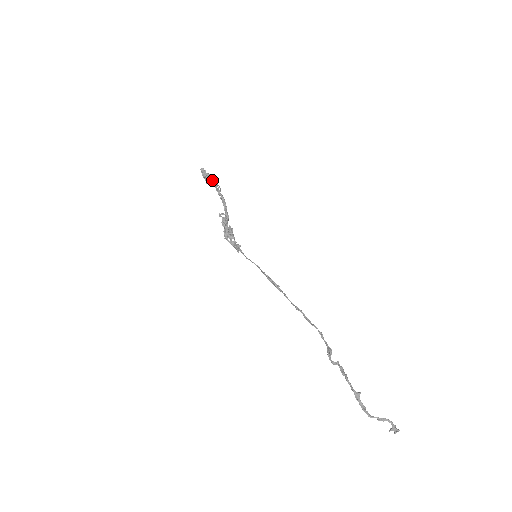
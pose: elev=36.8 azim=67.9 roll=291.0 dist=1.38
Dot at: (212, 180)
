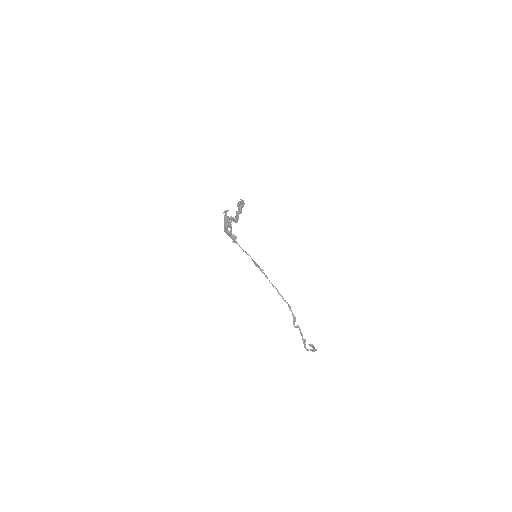
Dot at: (243, 206)
